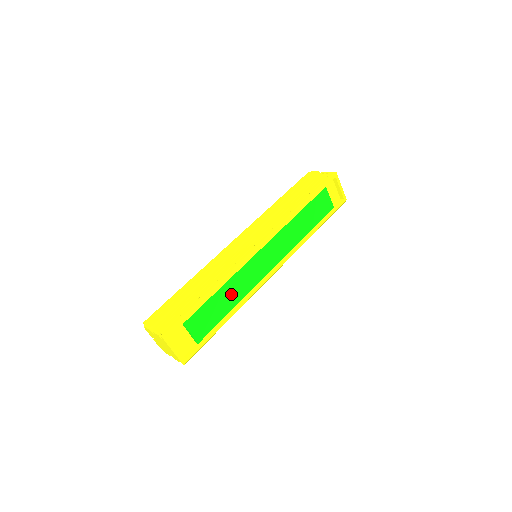
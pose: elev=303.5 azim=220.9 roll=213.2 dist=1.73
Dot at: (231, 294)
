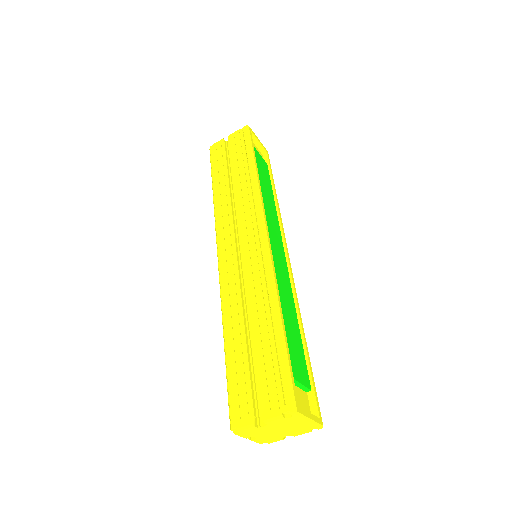
Dot at: (287, 308)
